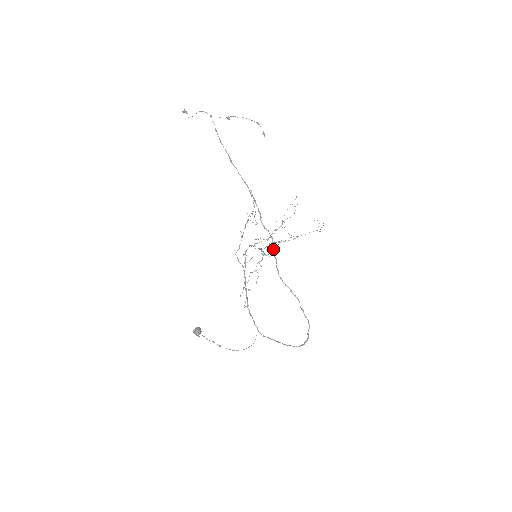
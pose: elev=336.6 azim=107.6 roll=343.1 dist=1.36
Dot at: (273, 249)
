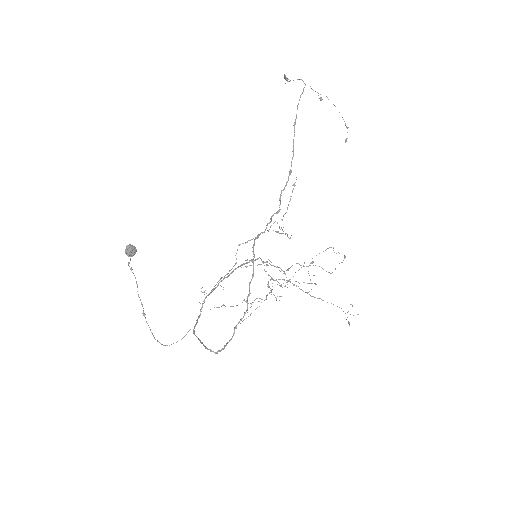
Dot at: (271, 219)
